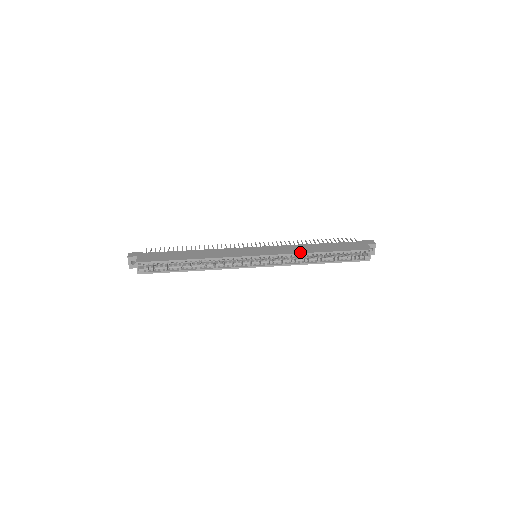
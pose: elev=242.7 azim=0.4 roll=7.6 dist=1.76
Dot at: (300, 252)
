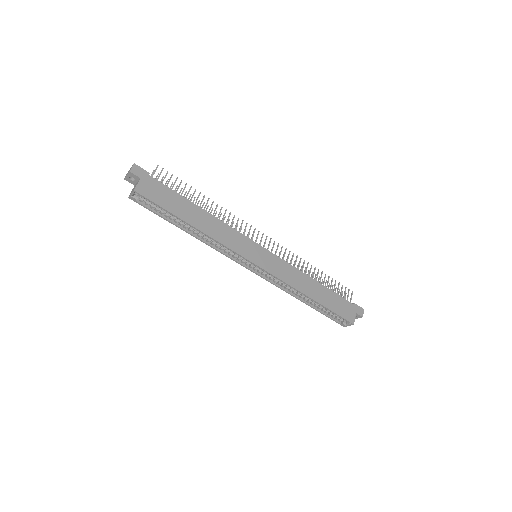
Dot at: (296, 287)
